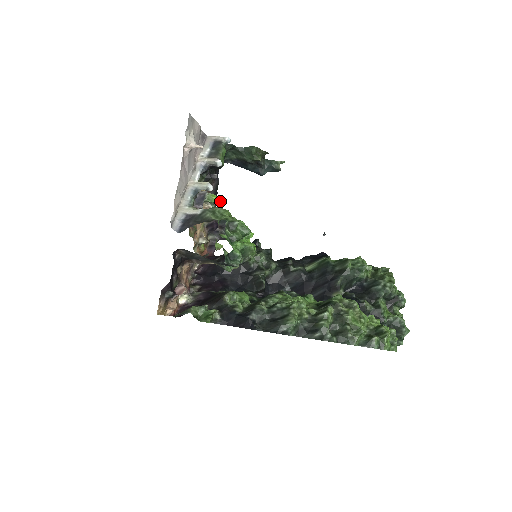
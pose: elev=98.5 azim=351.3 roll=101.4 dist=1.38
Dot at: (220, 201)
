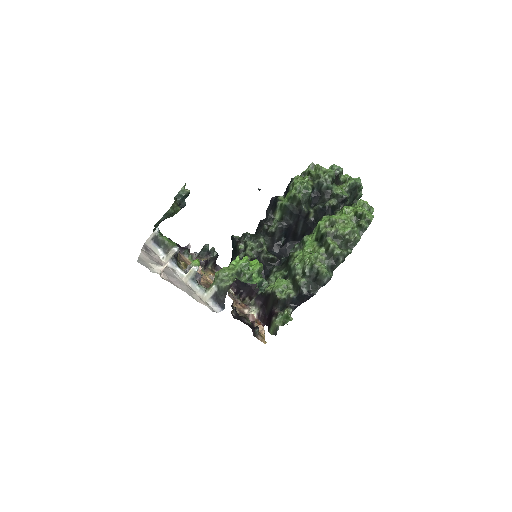
Dot at: (187, 247)
